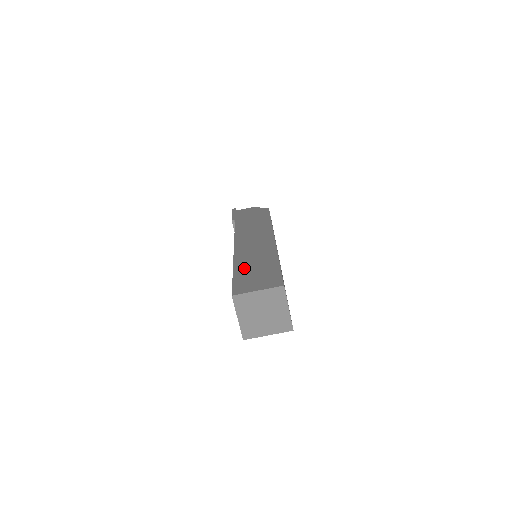
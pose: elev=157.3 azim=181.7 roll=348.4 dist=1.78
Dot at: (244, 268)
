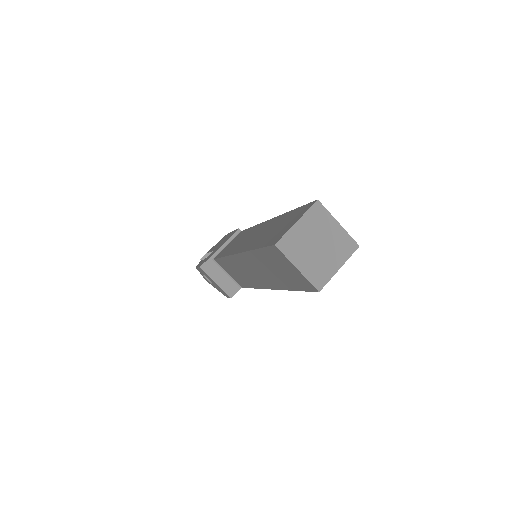
Dot at: occluded
